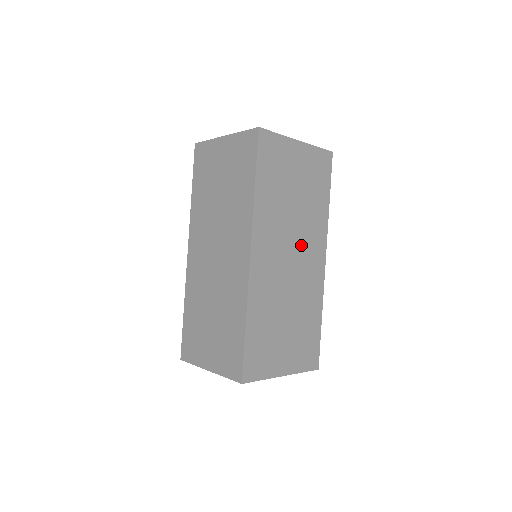
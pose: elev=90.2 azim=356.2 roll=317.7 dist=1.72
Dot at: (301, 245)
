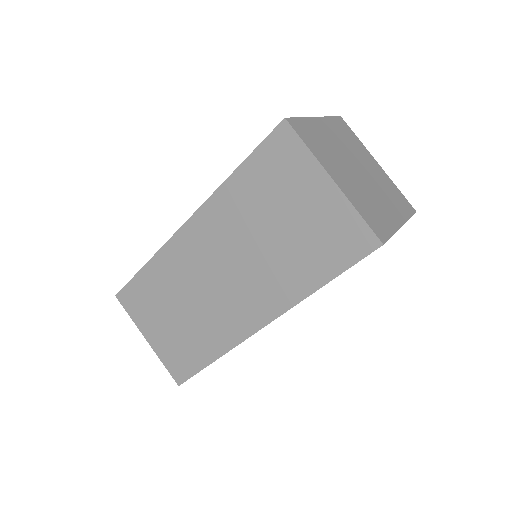
Dot at: occluded
